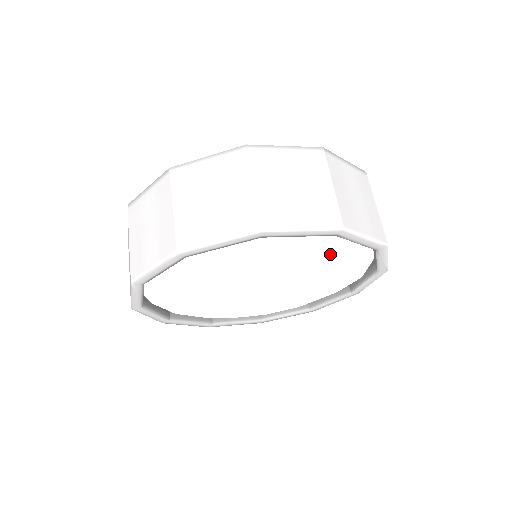
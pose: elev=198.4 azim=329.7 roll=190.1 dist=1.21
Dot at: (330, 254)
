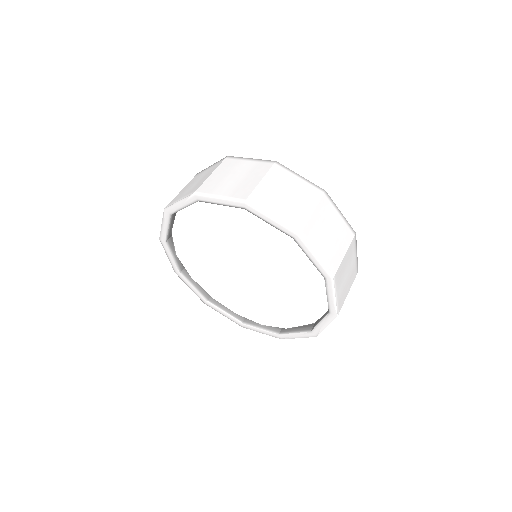
Dot at: (304, 311)
